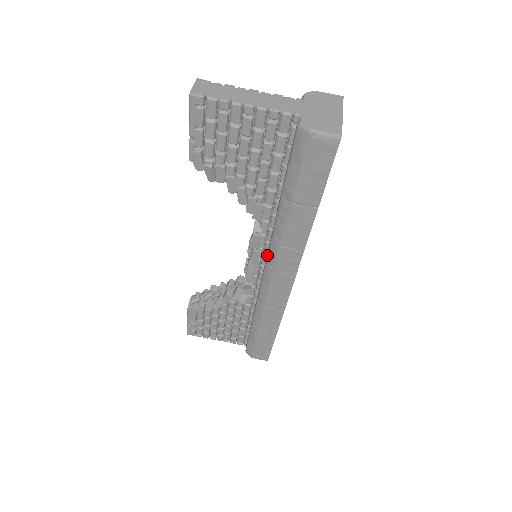
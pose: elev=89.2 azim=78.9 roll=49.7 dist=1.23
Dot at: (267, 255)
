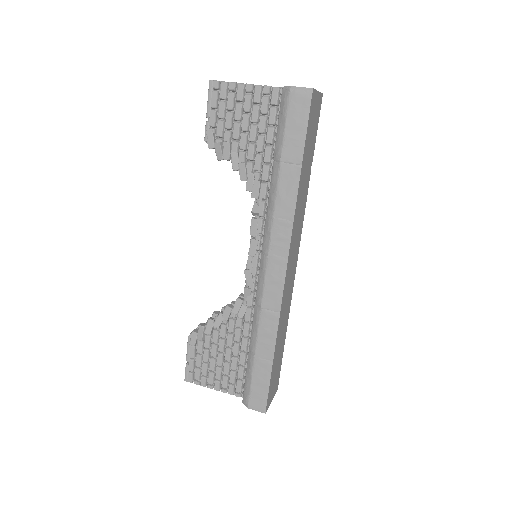
Dot at: (263, 237)
